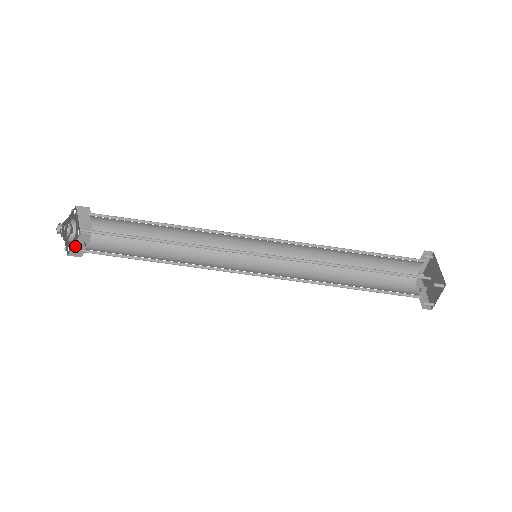
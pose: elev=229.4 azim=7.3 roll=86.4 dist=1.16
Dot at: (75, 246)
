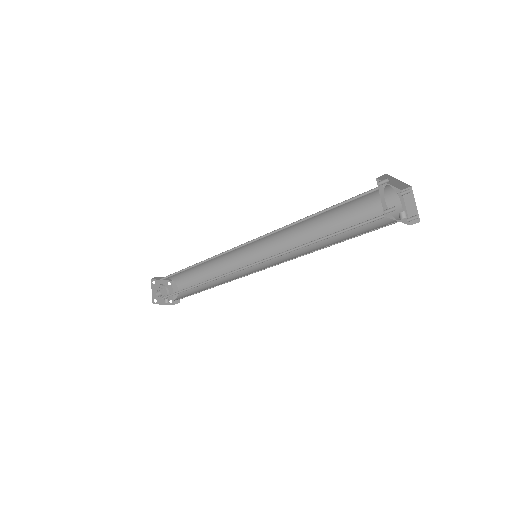
Dot at: (163, 304)
